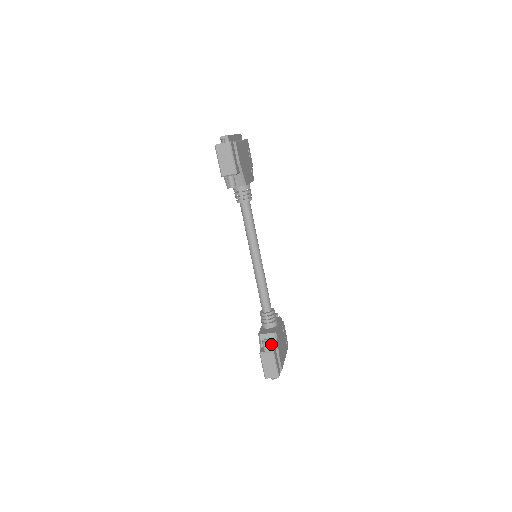
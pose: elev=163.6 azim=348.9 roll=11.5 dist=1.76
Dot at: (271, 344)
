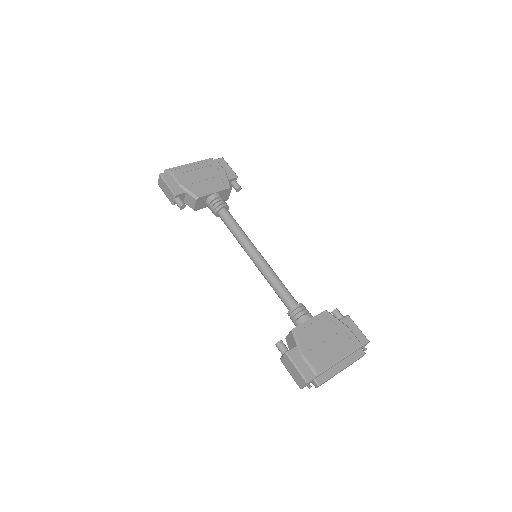
Dot at: (293, 345)
